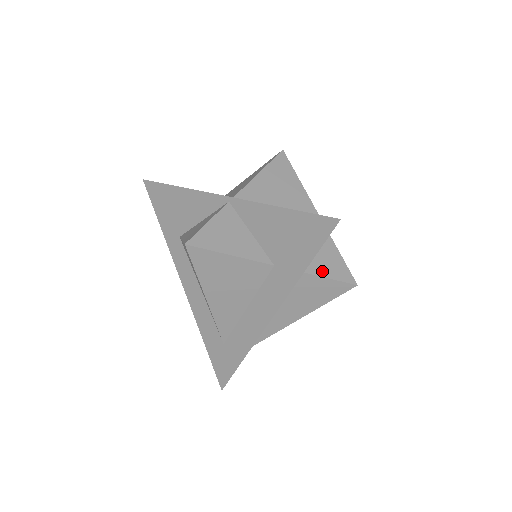
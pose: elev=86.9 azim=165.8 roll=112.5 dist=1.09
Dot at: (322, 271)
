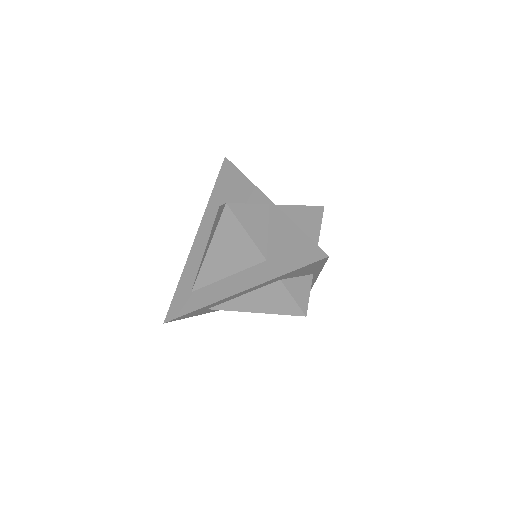
Dot at: (292, 289)
